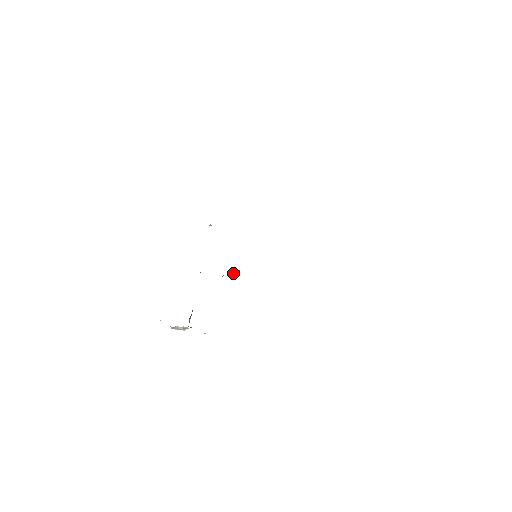
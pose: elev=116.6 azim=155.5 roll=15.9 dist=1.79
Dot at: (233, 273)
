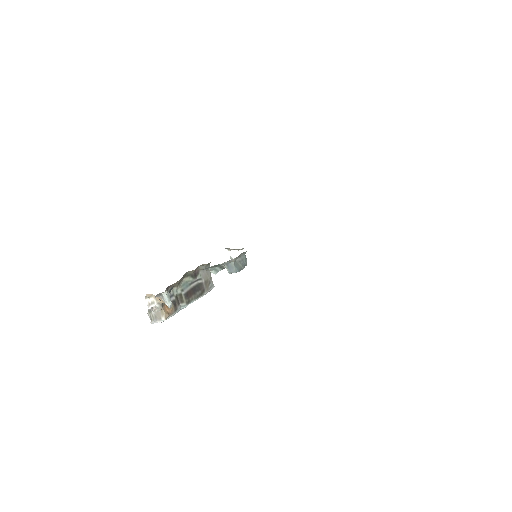
Dot at: occluded
